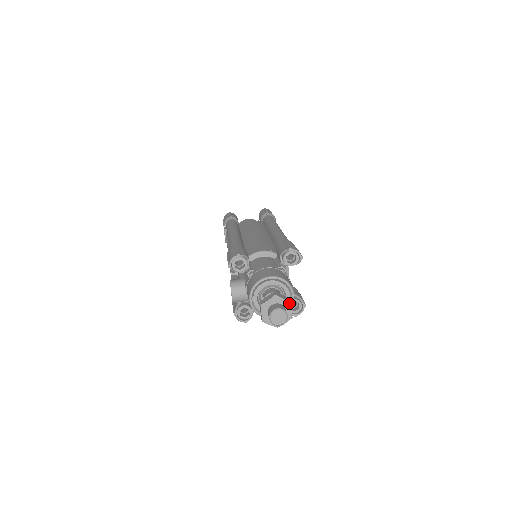
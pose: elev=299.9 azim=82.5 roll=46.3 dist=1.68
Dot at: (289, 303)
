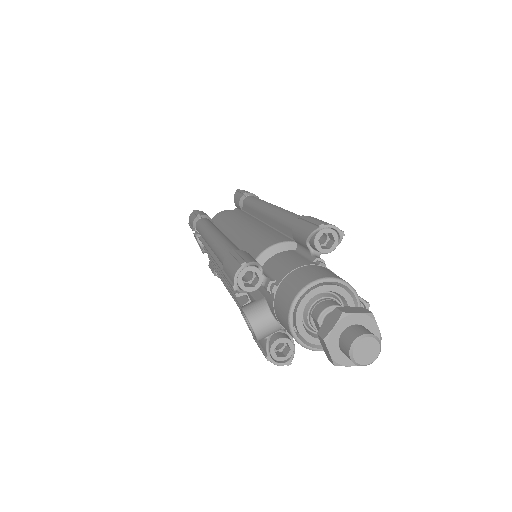
Dot at: (370, 317)
